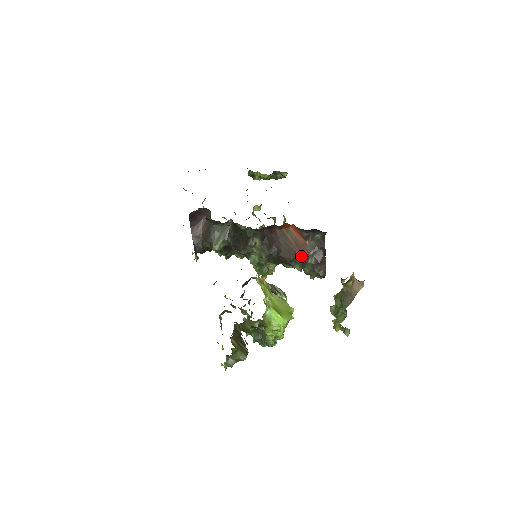
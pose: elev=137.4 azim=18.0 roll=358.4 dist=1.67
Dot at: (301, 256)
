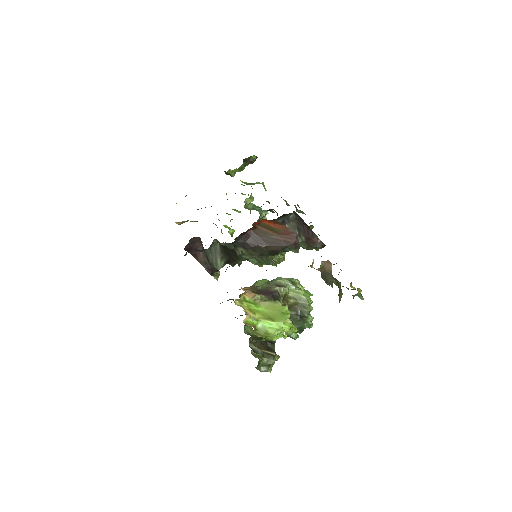
Dot at: (289, 241)
